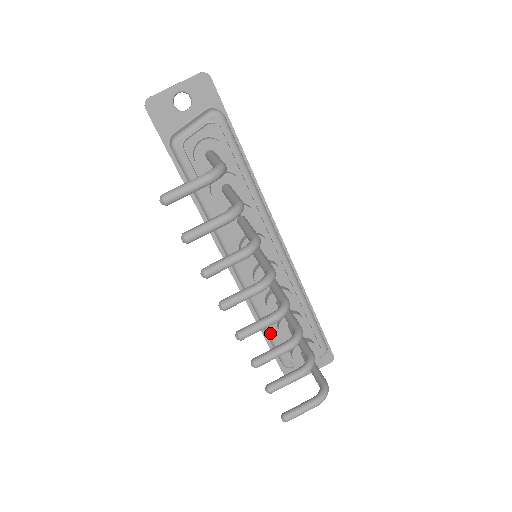
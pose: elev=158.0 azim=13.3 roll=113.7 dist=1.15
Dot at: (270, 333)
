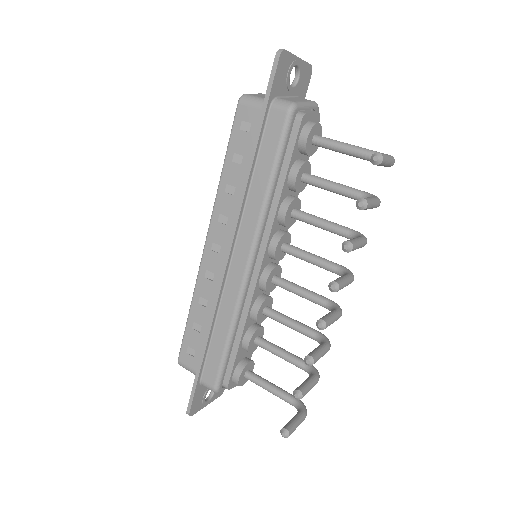
Dot at: (230, 345)
